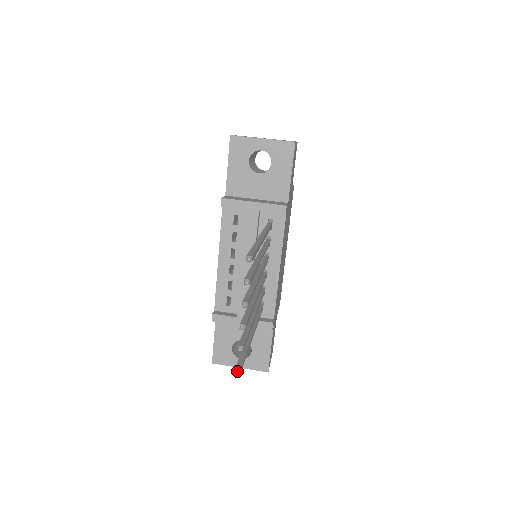
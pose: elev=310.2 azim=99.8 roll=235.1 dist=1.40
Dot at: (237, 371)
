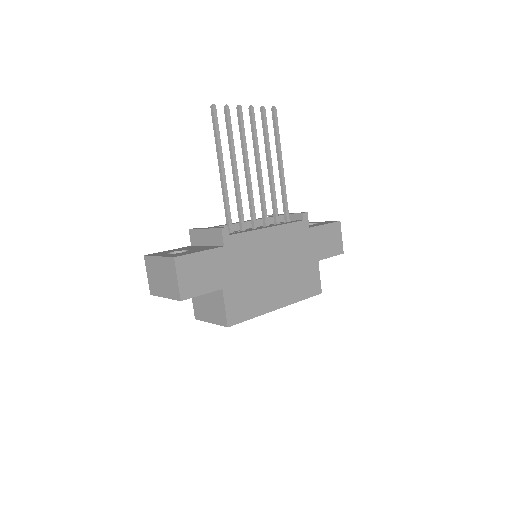
Dot at: (212, 104)
